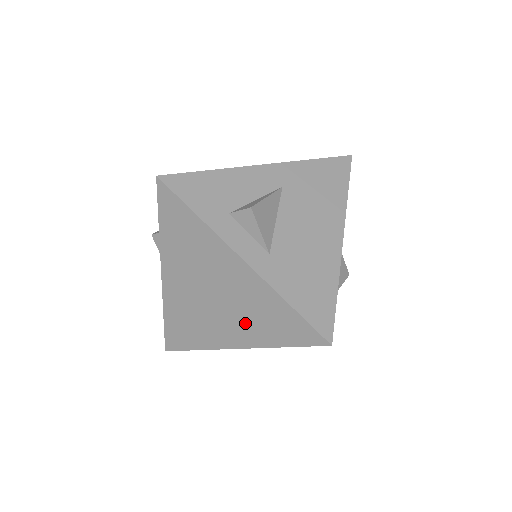
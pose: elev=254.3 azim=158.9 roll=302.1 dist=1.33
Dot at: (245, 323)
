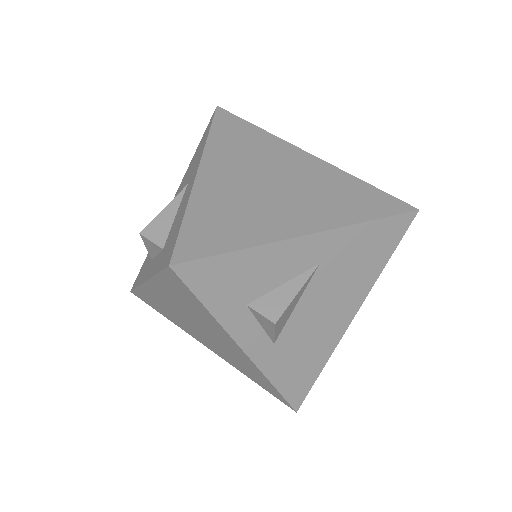
Dot at: (224, 354)
